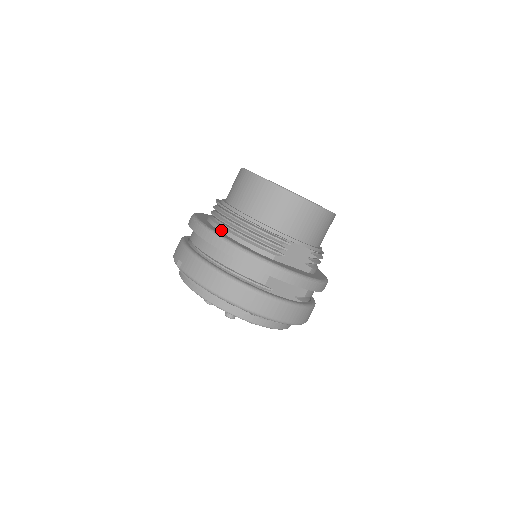
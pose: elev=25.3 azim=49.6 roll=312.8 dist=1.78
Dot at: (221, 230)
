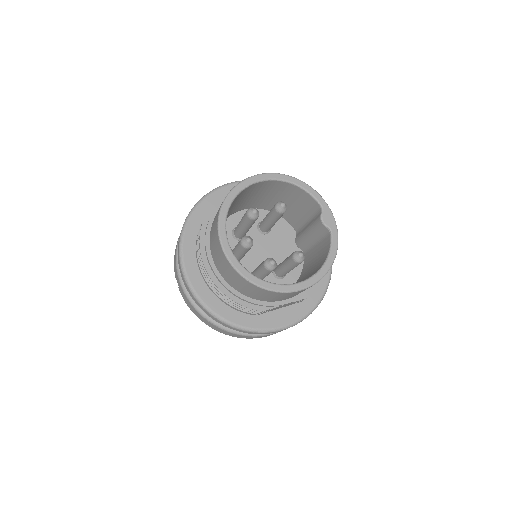
Dot at: (205, 282)
